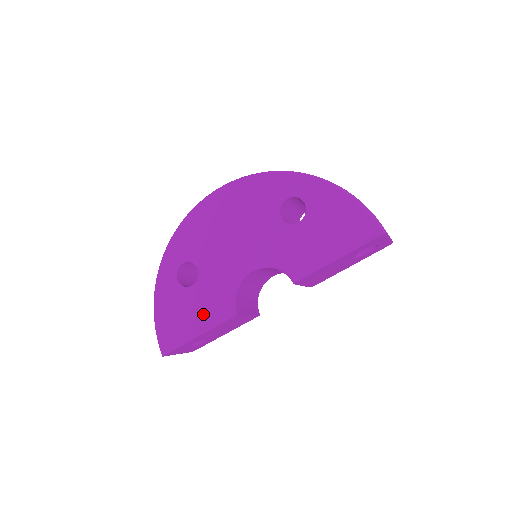
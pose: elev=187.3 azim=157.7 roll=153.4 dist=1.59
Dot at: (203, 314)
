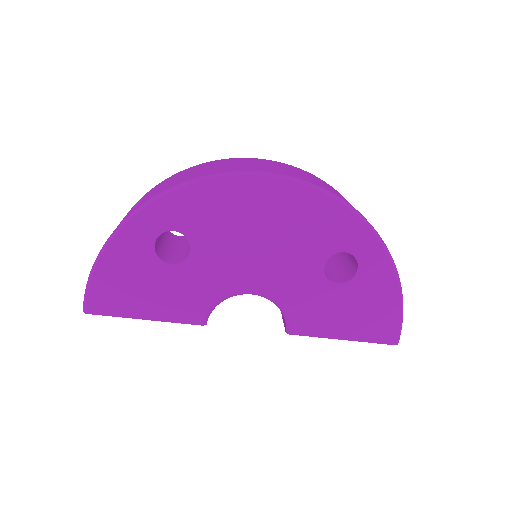
Dot at: (166, 302)
